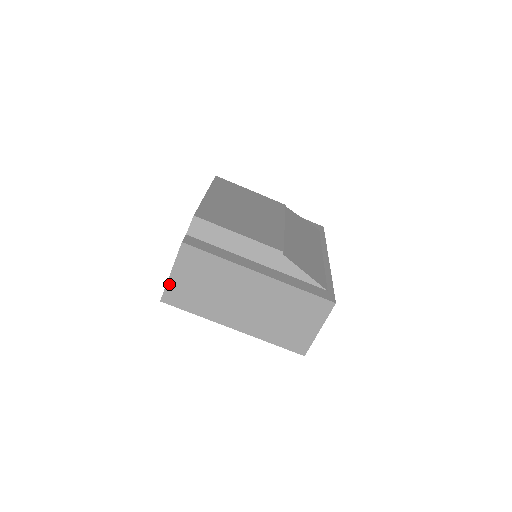
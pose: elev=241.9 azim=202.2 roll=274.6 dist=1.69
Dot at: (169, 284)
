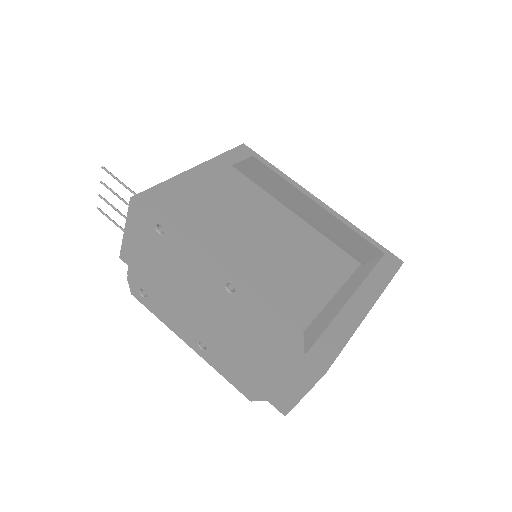
Dot at: (298, 402)
